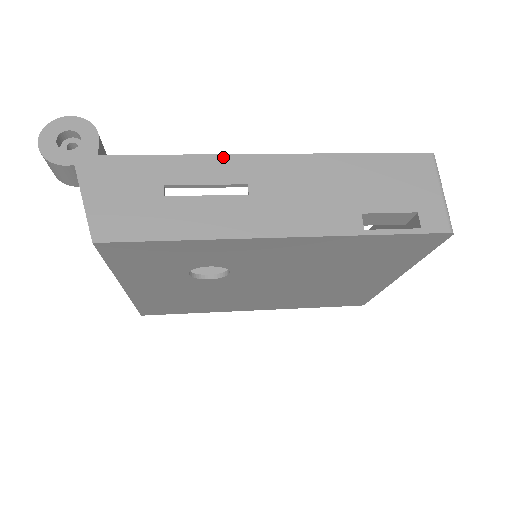
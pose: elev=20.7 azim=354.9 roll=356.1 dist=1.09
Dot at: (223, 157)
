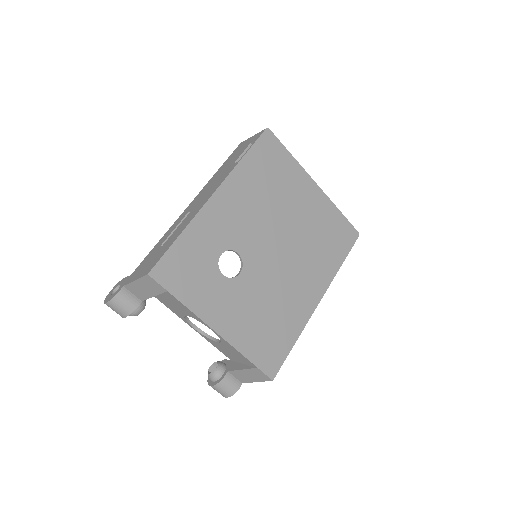
Dot at: (174, 223)
